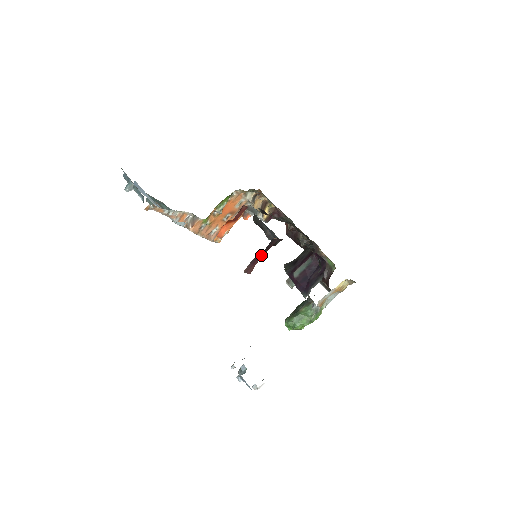
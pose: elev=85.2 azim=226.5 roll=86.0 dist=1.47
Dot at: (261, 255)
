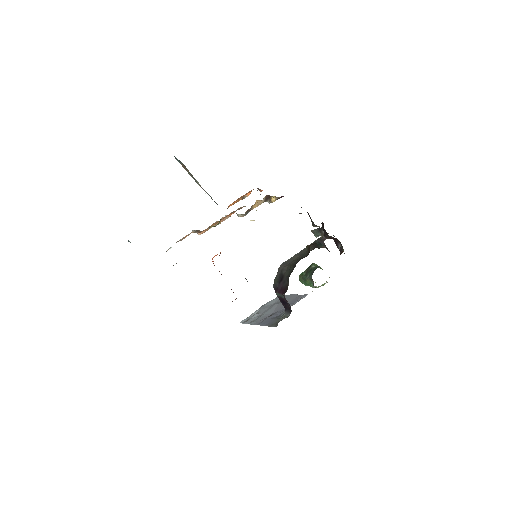
Dot at: occluded
